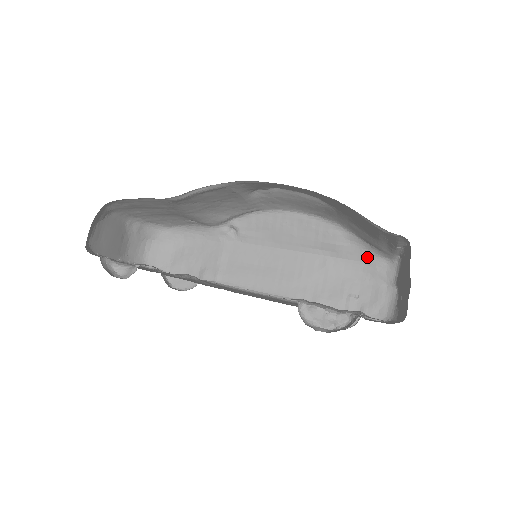
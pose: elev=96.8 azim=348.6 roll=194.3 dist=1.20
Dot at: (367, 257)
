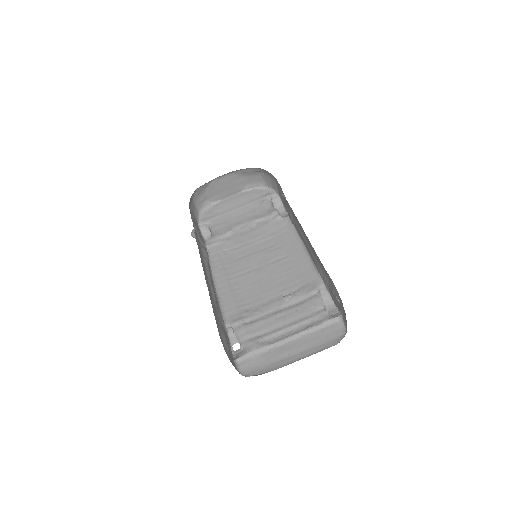
Dot at: occluded
